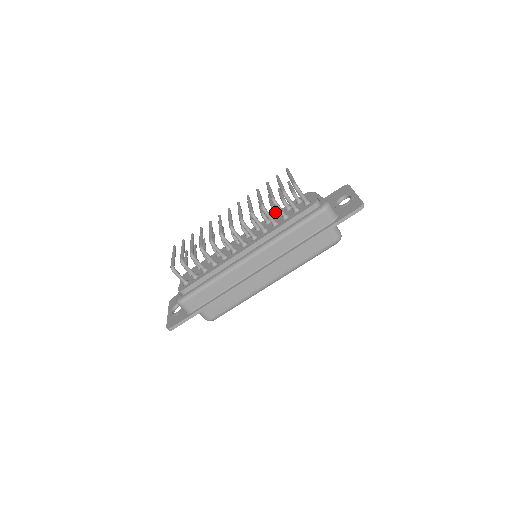
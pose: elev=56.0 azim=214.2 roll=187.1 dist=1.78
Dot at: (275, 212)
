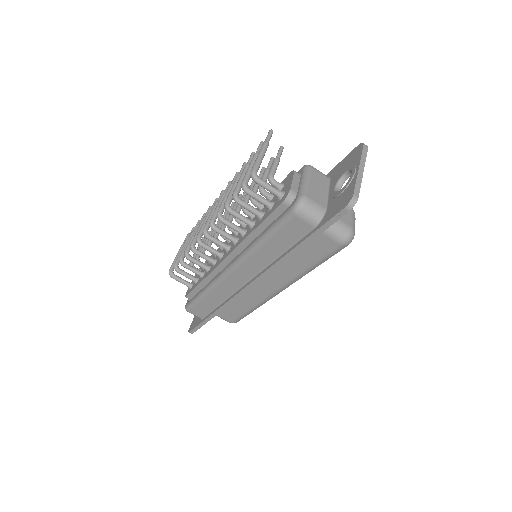
Dot at: (254, 205)
